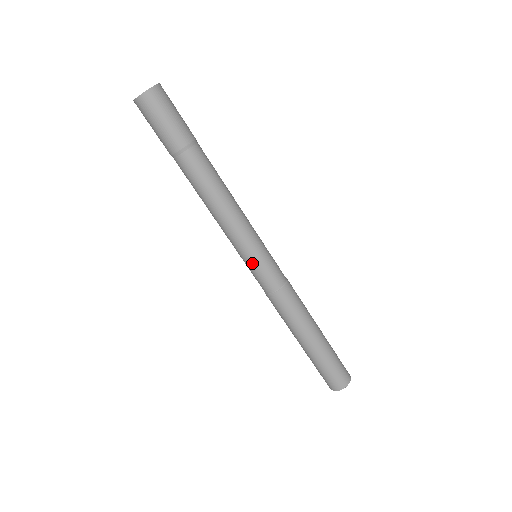
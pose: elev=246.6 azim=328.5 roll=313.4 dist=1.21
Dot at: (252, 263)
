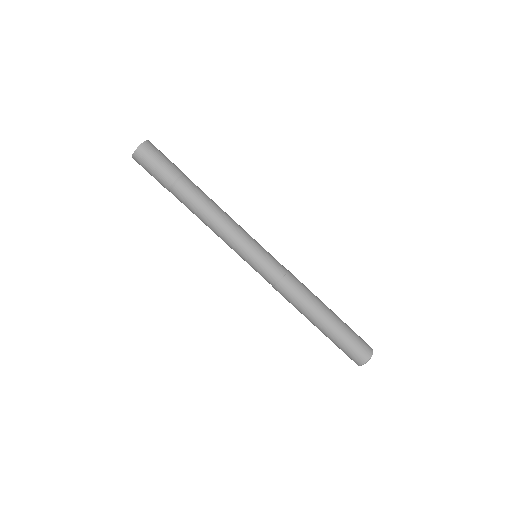
Dot at: (256, 257)
